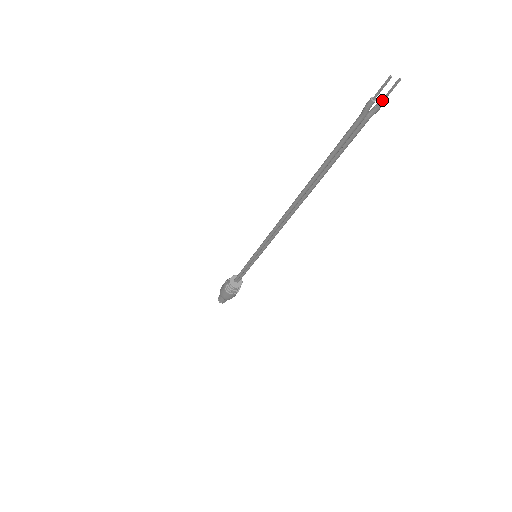
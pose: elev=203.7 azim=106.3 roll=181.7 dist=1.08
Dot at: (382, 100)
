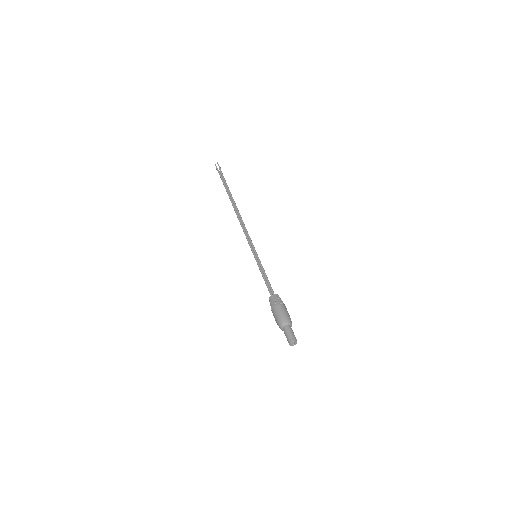
Dot at: (219, 167)
